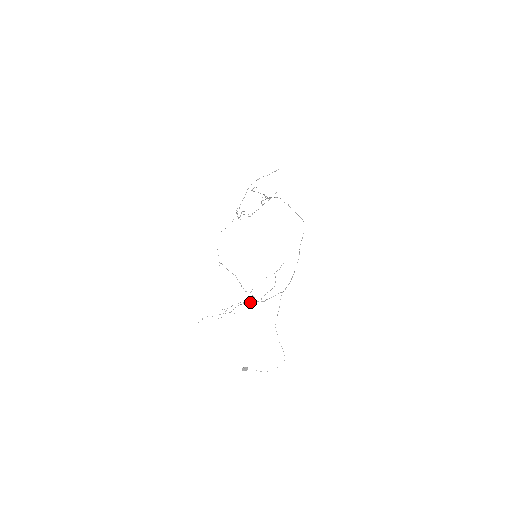
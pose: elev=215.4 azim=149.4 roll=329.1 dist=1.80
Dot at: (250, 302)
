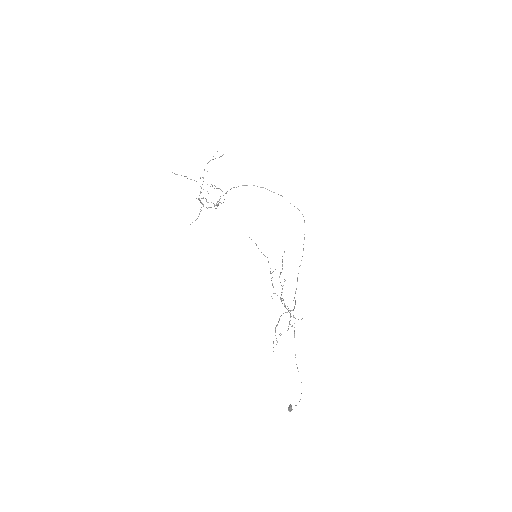
Dot at: occluded
